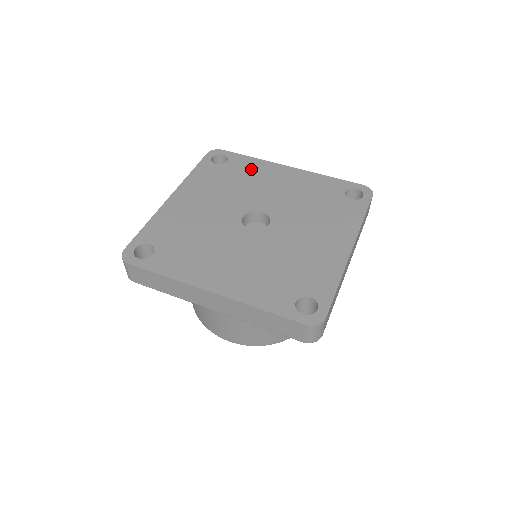
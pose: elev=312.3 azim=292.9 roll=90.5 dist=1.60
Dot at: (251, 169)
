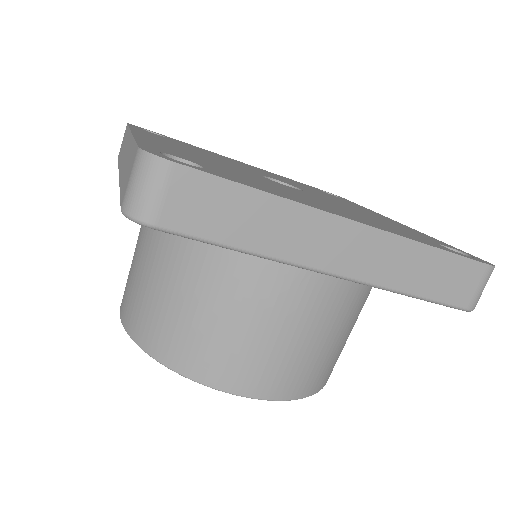
Dot at: (350, 203)
